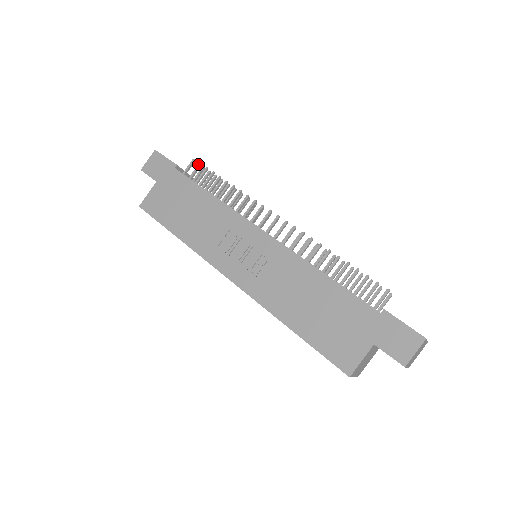
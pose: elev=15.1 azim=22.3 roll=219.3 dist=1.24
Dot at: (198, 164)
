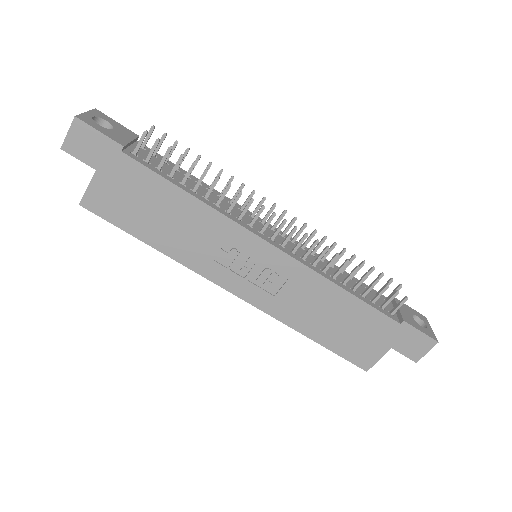
Dot at: (155, 141)
